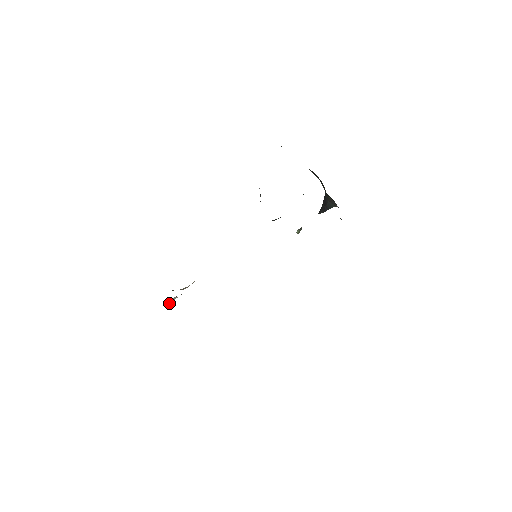
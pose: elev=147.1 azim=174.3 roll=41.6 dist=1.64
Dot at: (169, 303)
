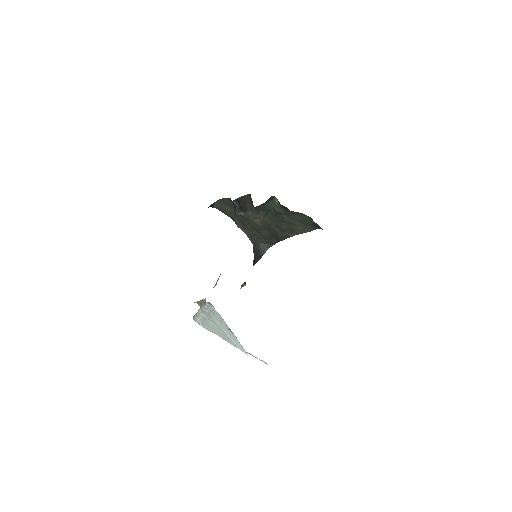
Dot at: occluded
